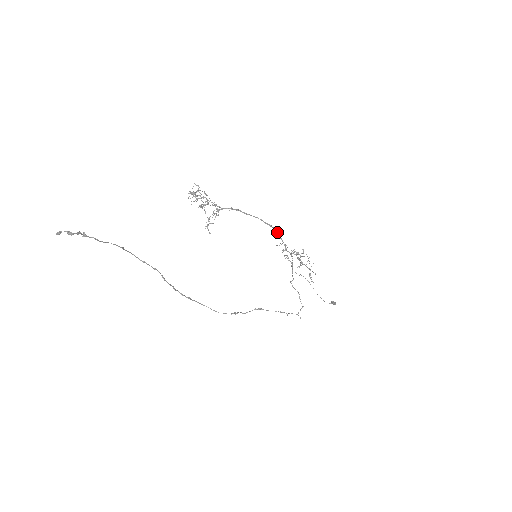
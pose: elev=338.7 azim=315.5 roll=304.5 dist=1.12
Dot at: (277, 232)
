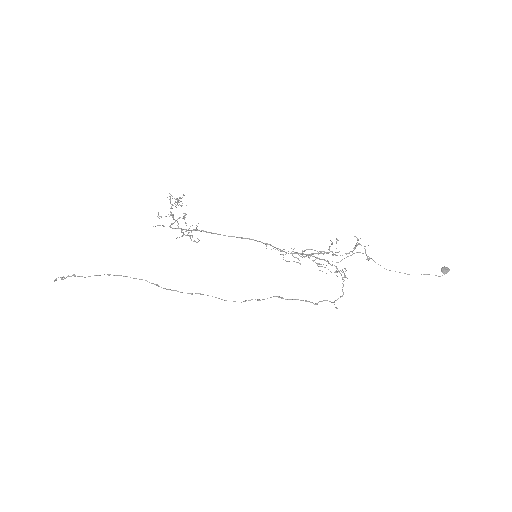
Dot at: occluded
